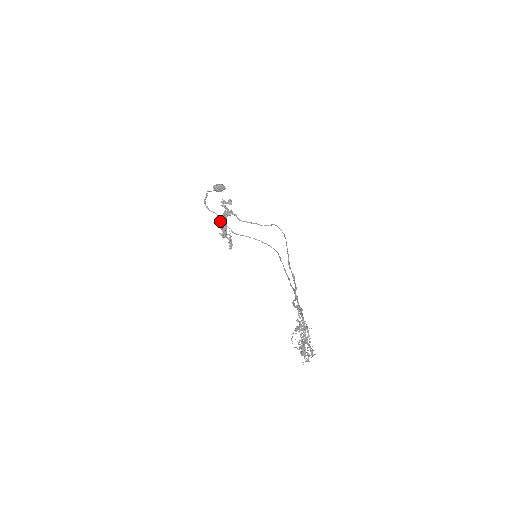
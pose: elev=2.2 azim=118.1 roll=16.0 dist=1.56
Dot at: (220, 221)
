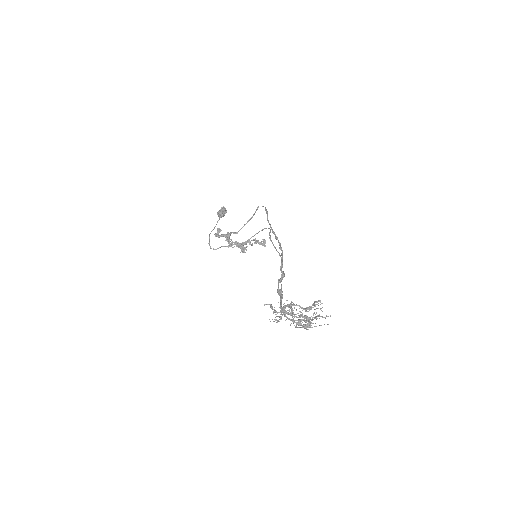
Dot at: (234, 243)
